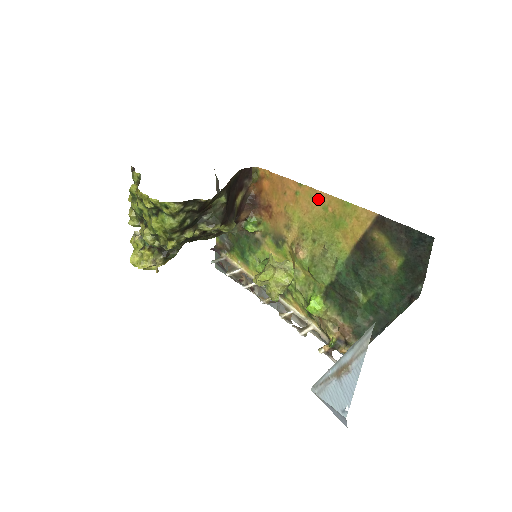
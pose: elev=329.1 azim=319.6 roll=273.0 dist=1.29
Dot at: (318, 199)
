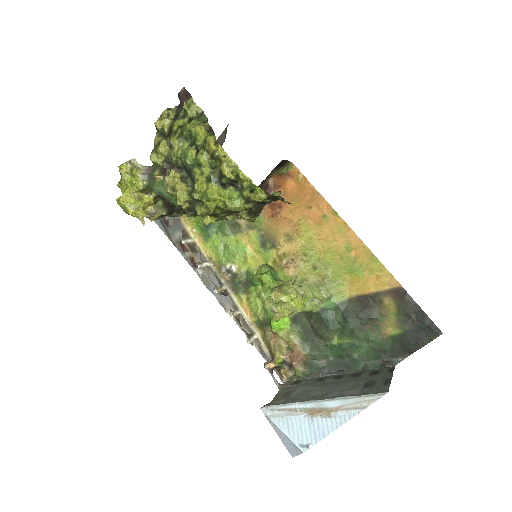
Dot at: (346, 237)
